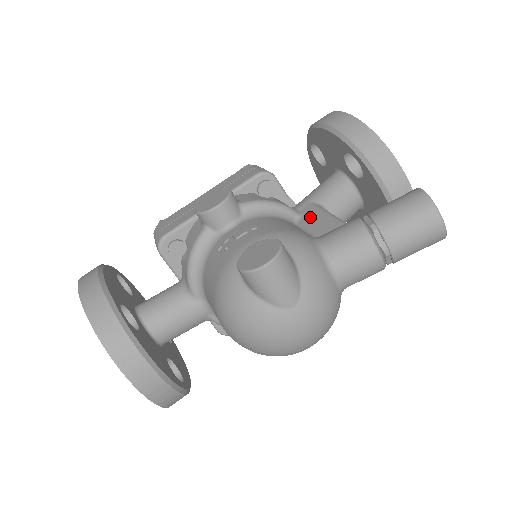
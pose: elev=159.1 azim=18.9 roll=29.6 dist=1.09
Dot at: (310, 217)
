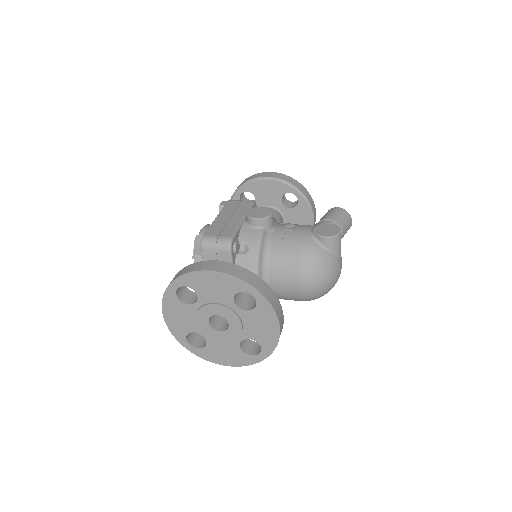
Dot at: occluded
